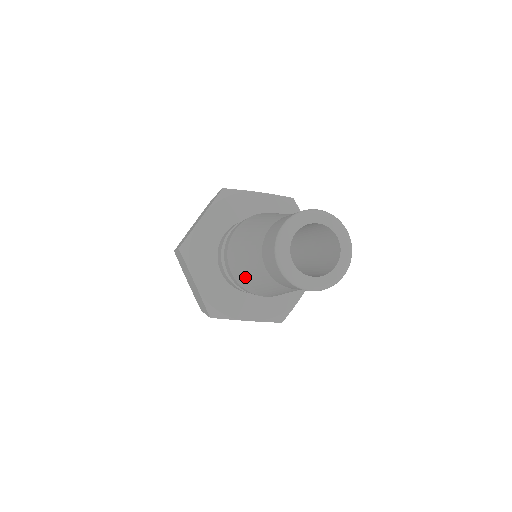
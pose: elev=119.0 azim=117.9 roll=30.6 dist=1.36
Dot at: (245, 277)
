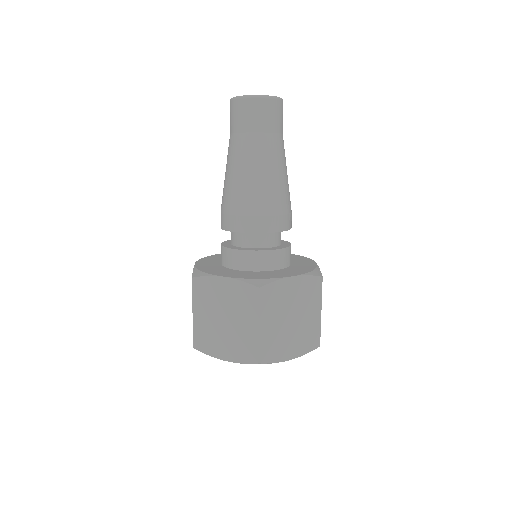
Dot at: (224, 185)
